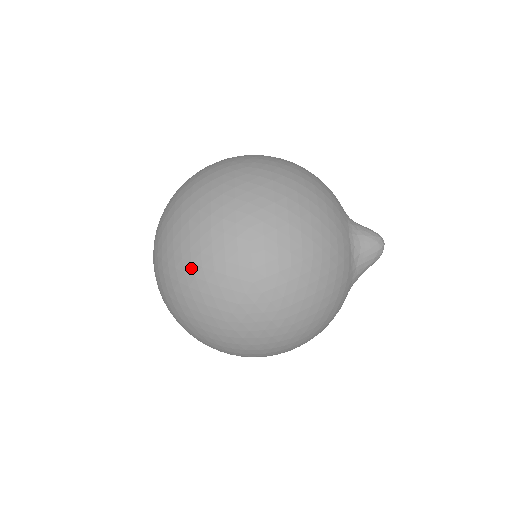
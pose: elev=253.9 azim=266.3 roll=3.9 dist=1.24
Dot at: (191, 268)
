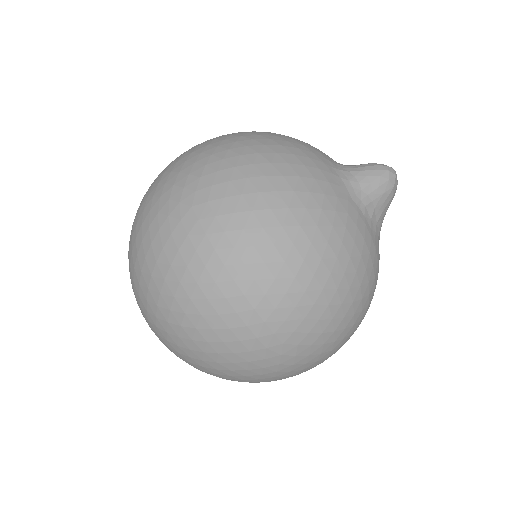
Dot at: (207, 357)
